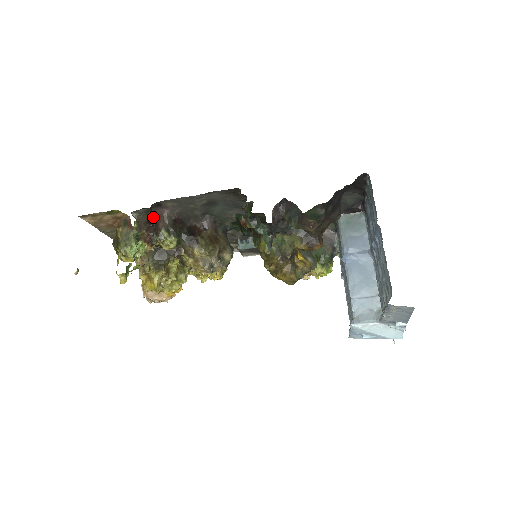
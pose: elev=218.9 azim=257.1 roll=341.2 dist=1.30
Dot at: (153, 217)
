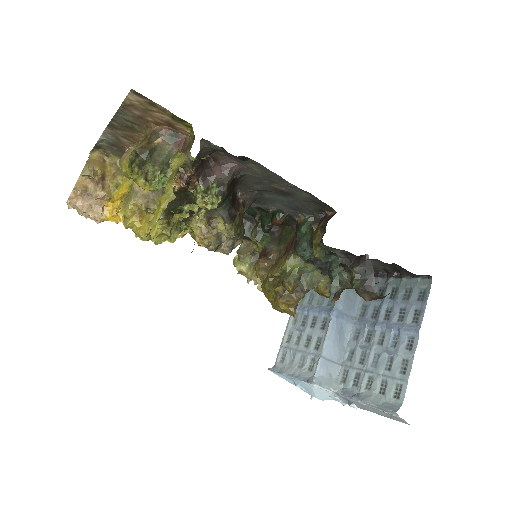
Dot at: occluded
